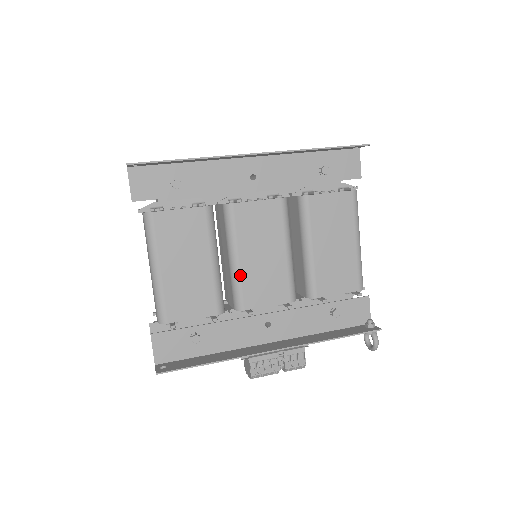
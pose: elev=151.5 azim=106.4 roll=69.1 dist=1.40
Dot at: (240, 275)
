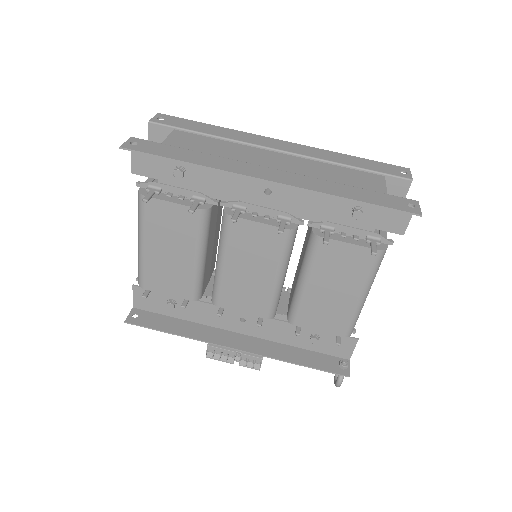
Dot at: (221, 279)
